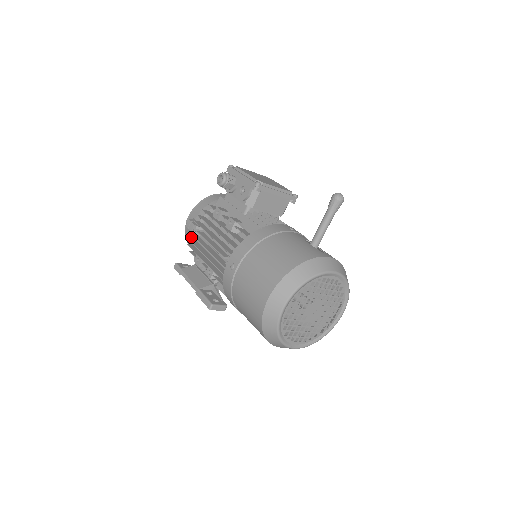
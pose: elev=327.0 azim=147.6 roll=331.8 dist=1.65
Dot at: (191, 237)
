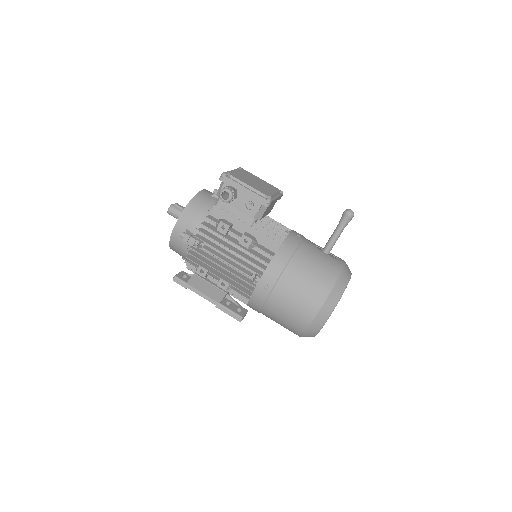
Dot at: (185, 247)
